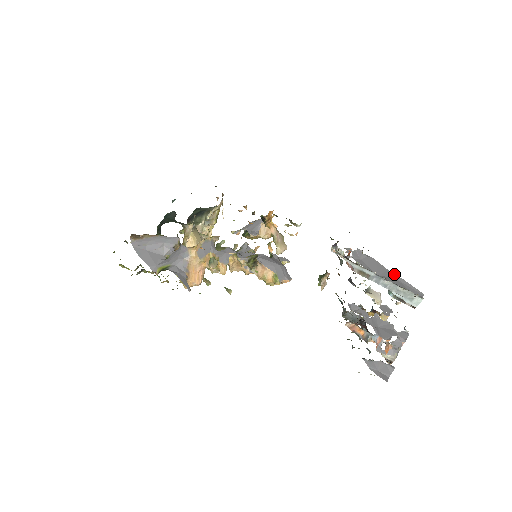
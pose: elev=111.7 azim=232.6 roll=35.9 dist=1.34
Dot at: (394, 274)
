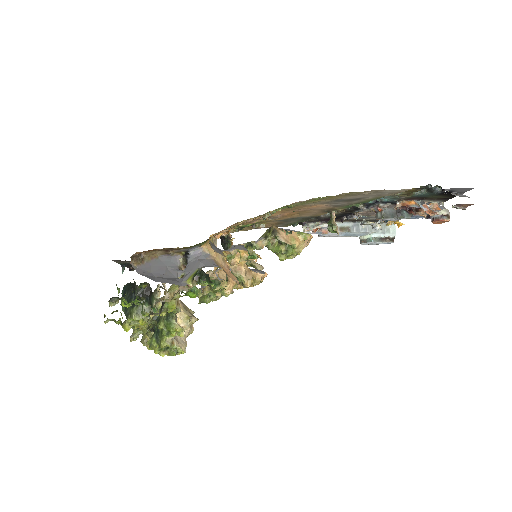
Dot at: occluded
